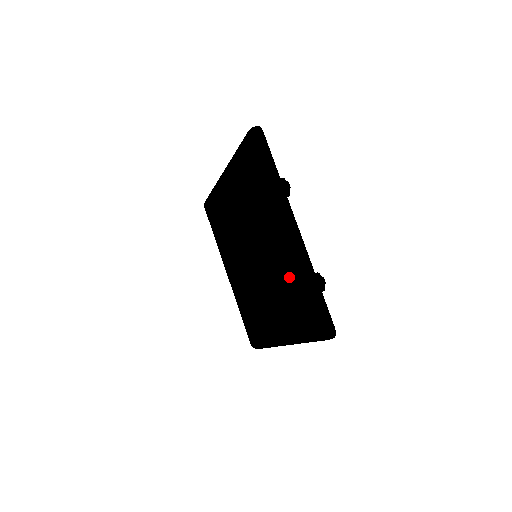
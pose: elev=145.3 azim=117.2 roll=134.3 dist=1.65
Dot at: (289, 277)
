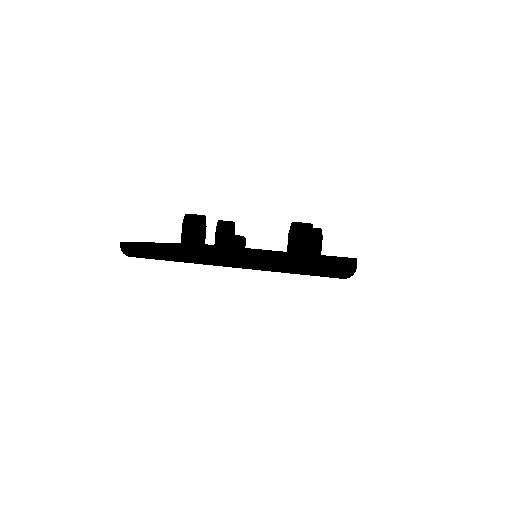
Dot at: occluded
